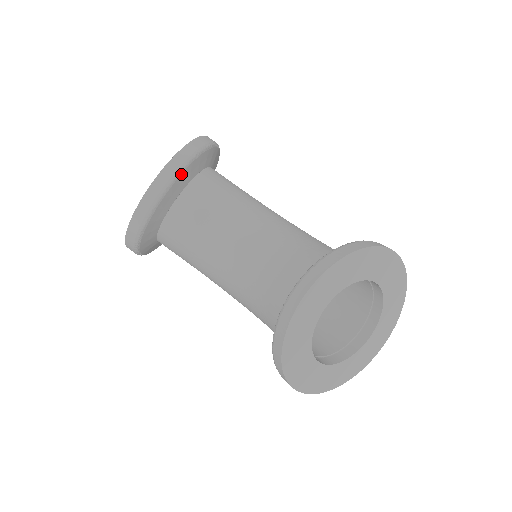
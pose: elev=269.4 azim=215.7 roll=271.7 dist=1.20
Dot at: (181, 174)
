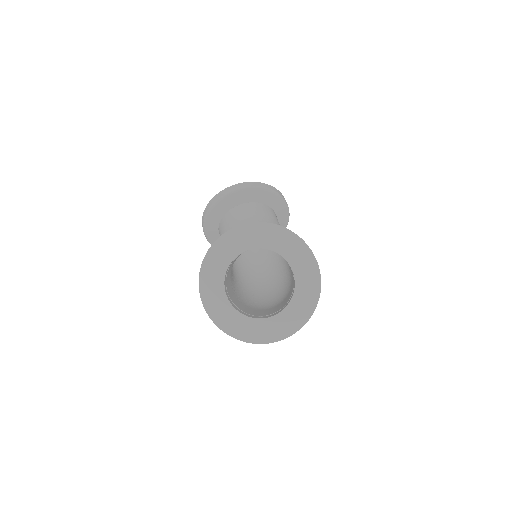
Dot at: (247, 190)
